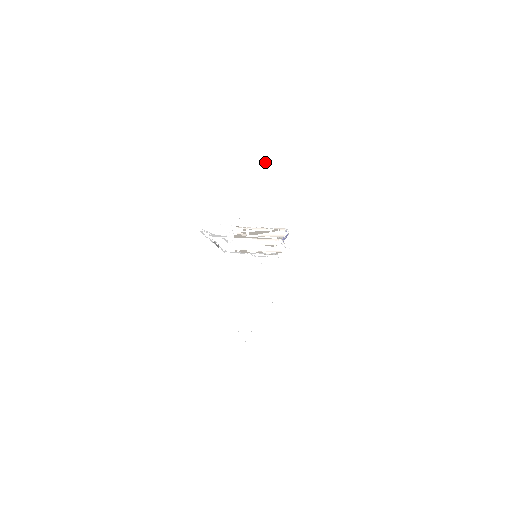
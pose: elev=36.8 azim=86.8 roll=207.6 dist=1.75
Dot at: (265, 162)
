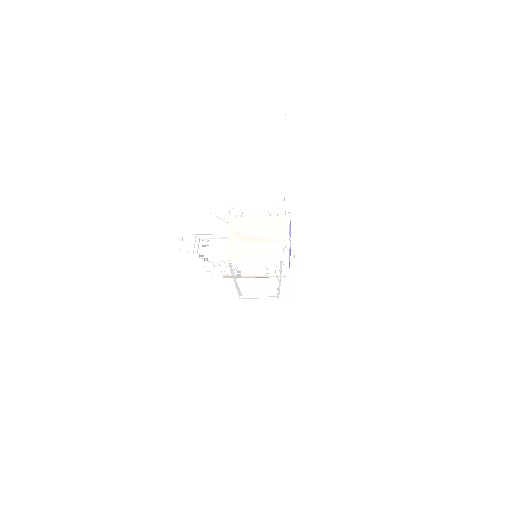
Dot at: occluded
